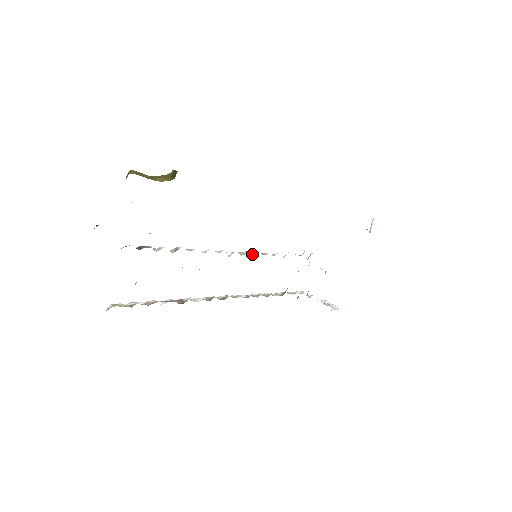
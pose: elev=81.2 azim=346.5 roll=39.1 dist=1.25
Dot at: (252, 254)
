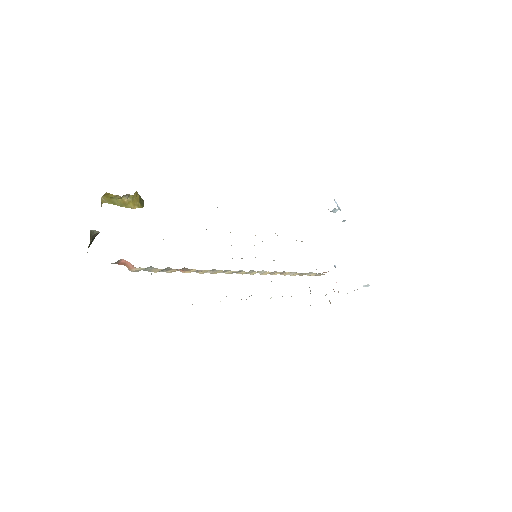
Dot at: occluded
